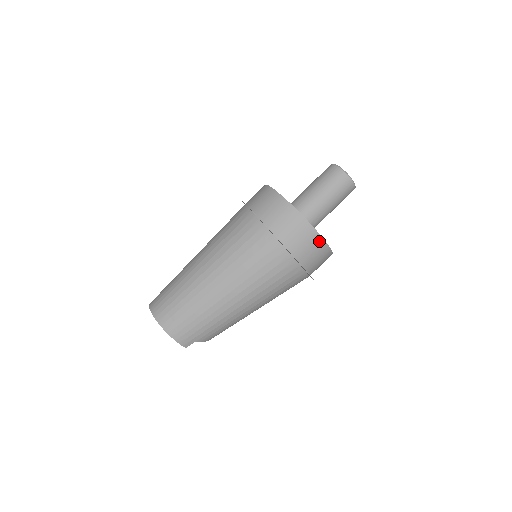
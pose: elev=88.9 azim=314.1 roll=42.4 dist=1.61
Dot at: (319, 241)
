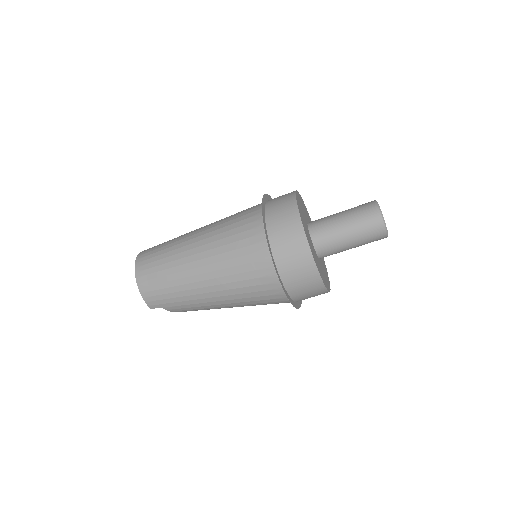
Dot at: (314, 274)
